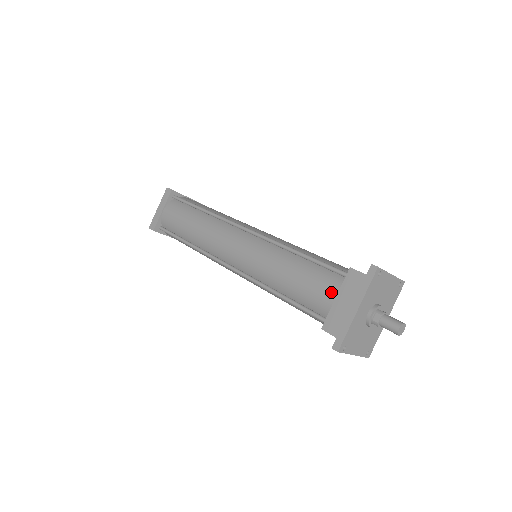
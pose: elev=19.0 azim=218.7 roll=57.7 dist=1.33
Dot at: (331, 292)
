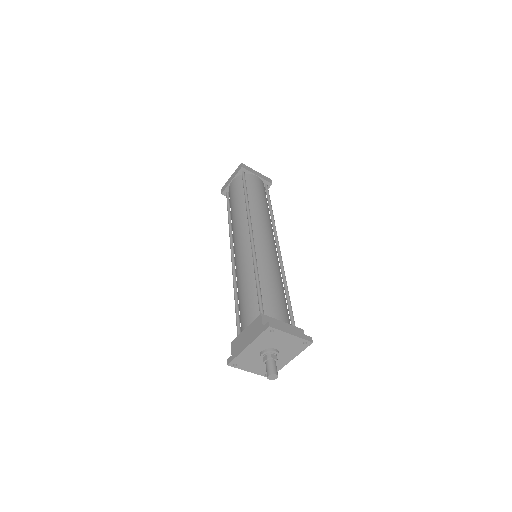
Dot at: (247, 322)
